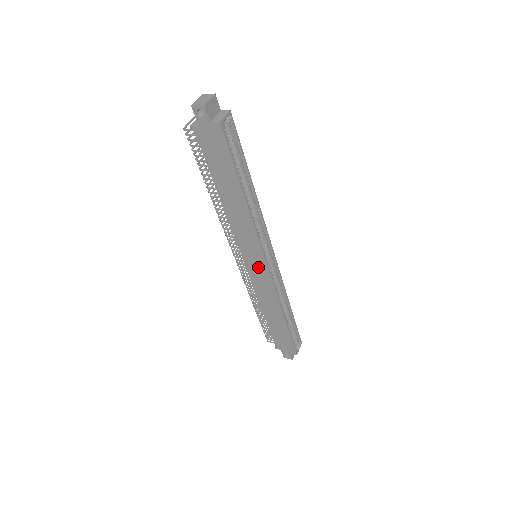
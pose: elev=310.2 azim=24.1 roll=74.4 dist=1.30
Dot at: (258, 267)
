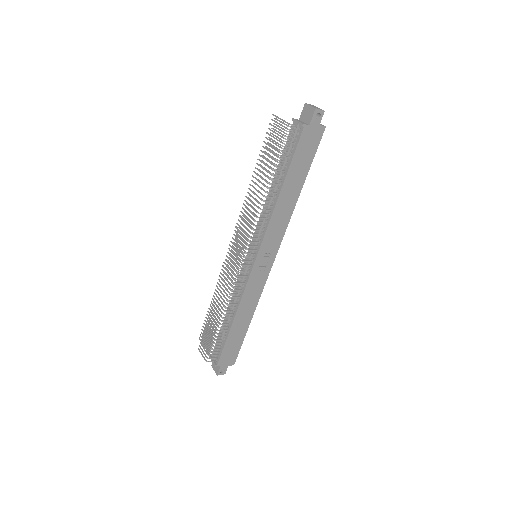
Dot at: (264, 264)
